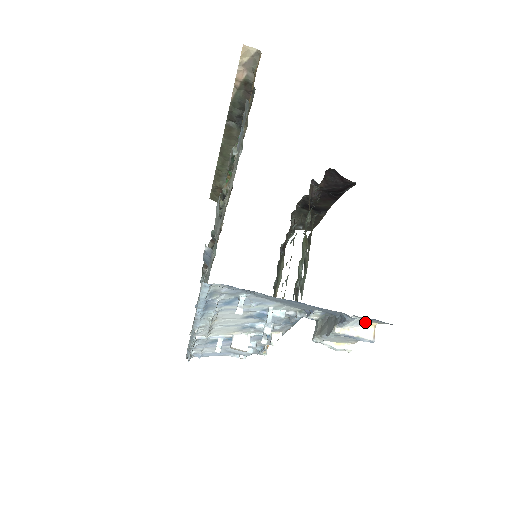
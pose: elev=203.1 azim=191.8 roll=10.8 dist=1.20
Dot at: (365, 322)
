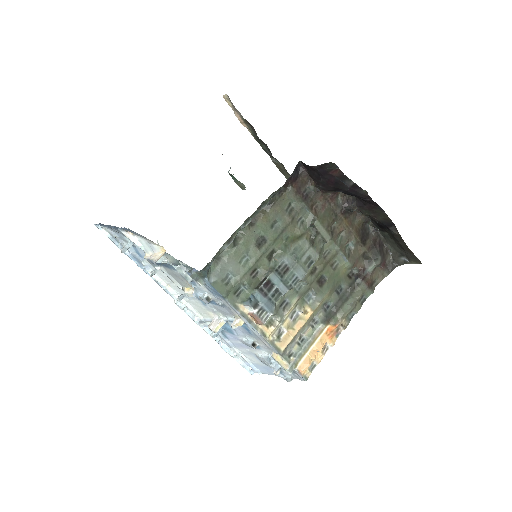
Dot at: (156, 246)
